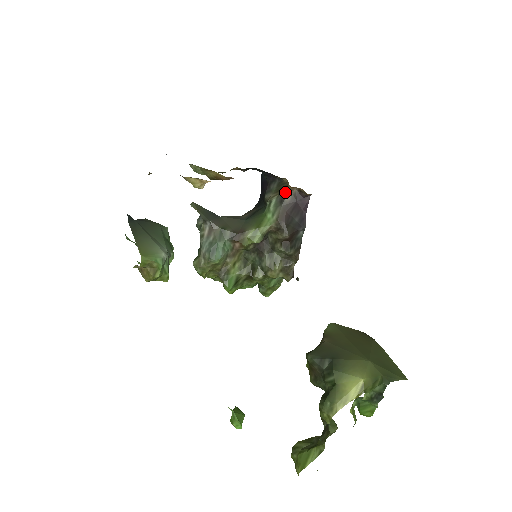
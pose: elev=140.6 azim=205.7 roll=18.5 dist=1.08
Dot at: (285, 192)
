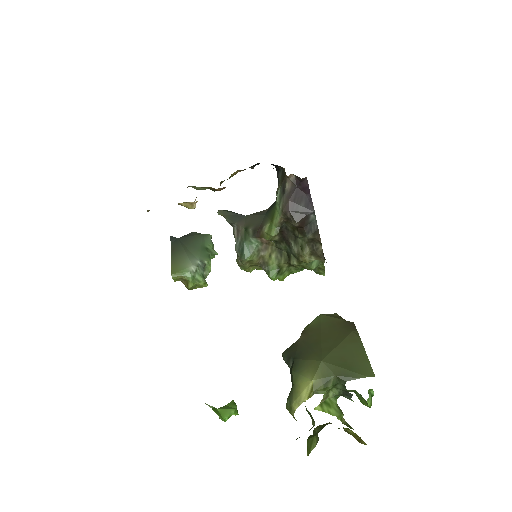
Dot at: (285, 181)
